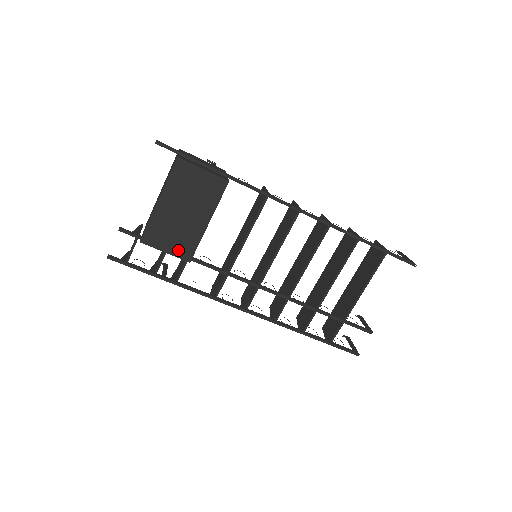
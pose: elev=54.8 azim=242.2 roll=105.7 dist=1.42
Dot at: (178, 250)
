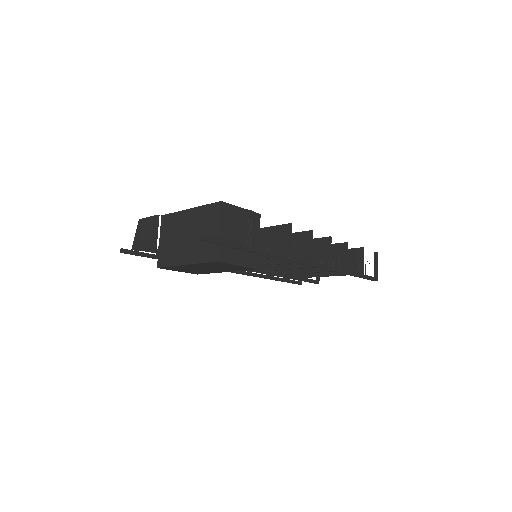
Dot at: (190, 272)
